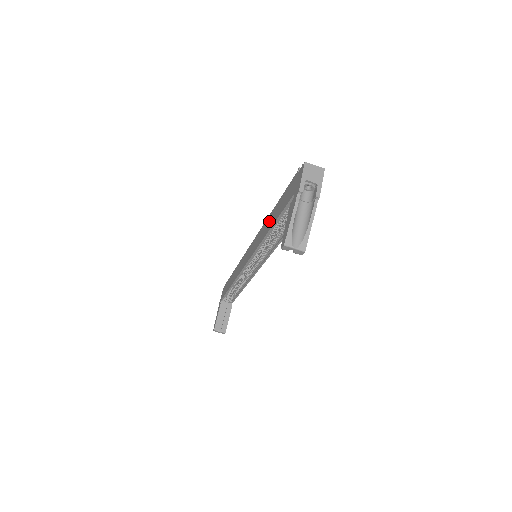
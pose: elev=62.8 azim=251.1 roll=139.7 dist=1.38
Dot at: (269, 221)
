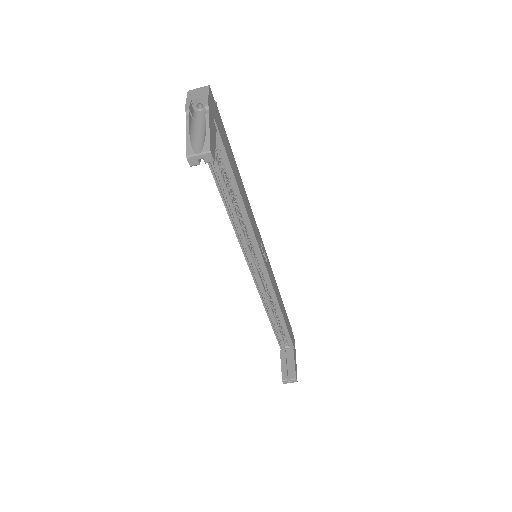
Dot at: occluded
